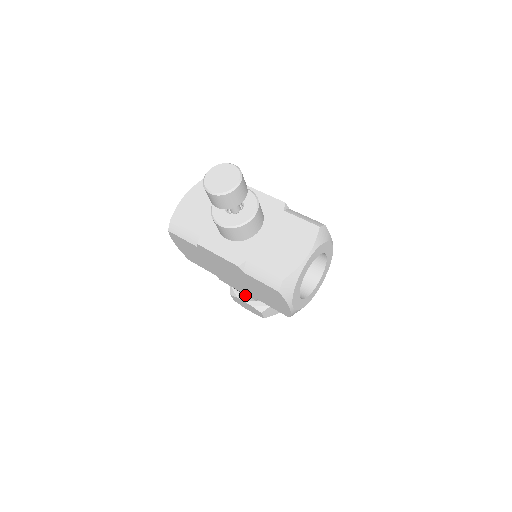
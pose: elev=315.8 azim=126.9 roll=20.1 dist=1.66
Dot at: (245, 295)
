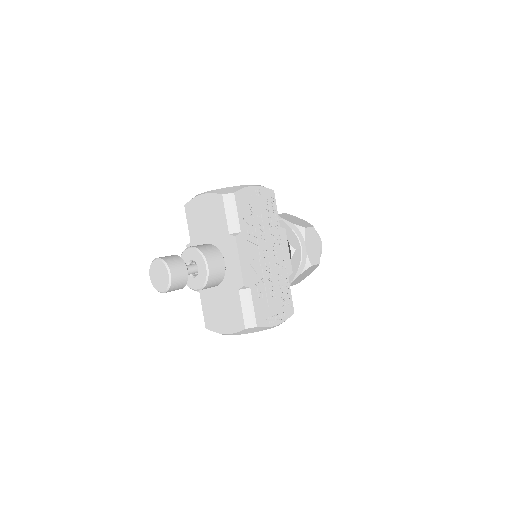
Dot at: occluded
